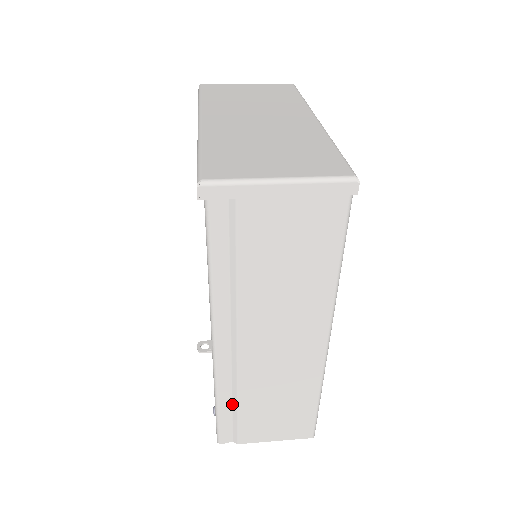
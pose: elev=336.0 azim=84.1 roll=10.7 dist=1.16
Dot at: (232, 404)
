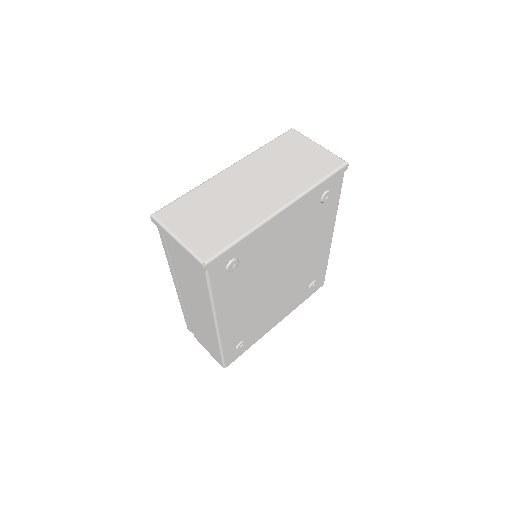
Dot at: occluded
